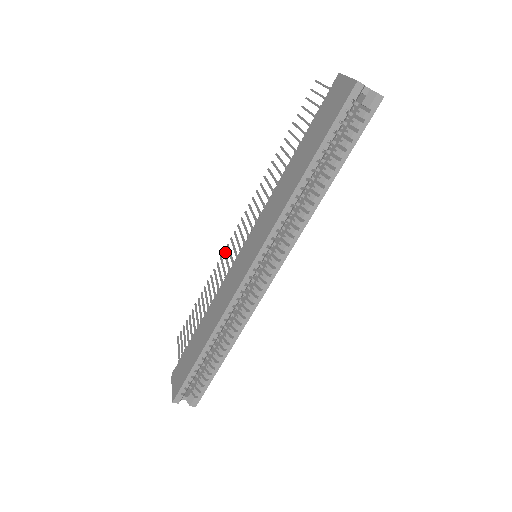
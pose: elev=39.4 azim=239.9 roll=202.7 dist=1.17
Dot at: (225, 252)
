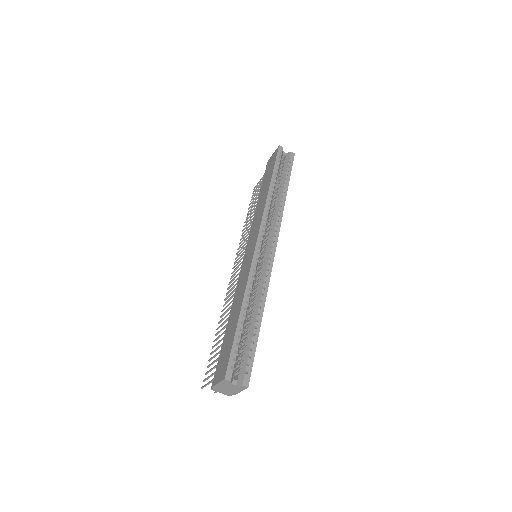
Dot at: (227, 293)
